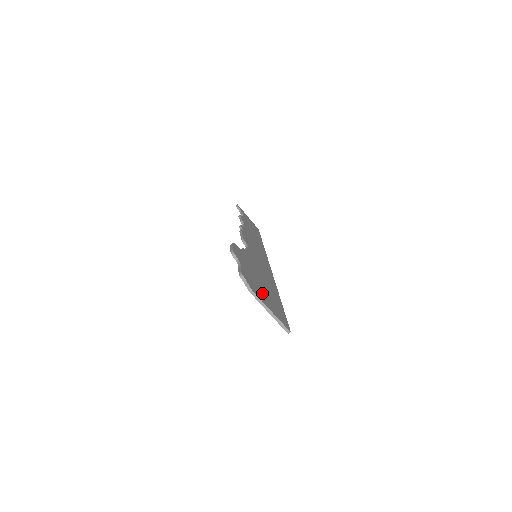
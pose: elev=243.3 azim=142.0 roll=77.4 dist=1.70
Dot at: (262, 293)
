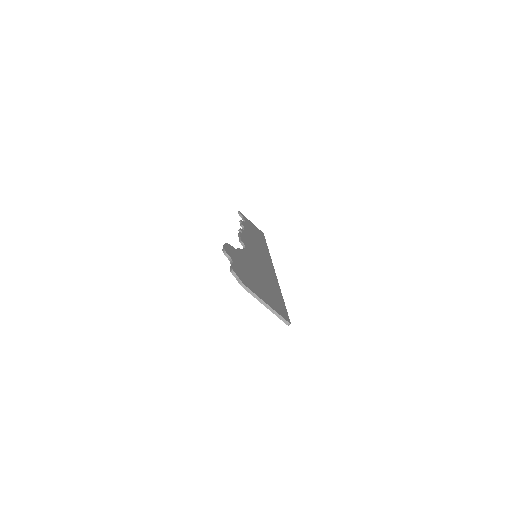
Dot at: (257, 288)
